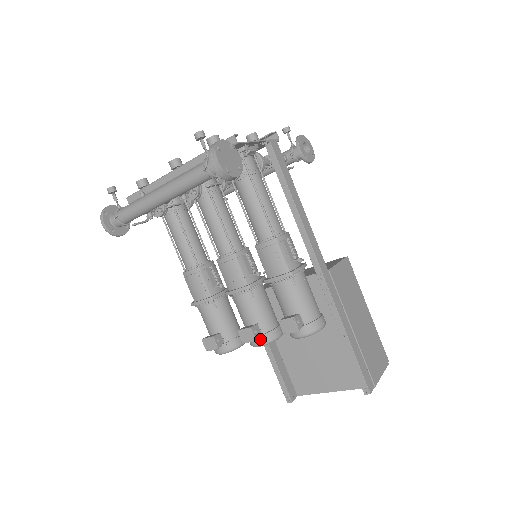
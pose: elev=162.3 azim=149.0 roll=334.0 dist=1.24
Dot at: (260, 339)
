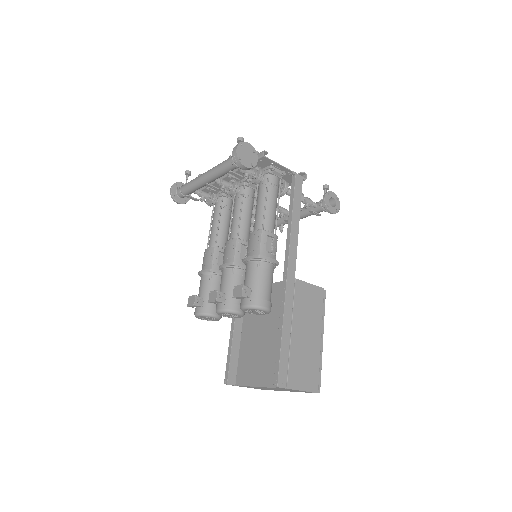
Dot at: (222, 305)
